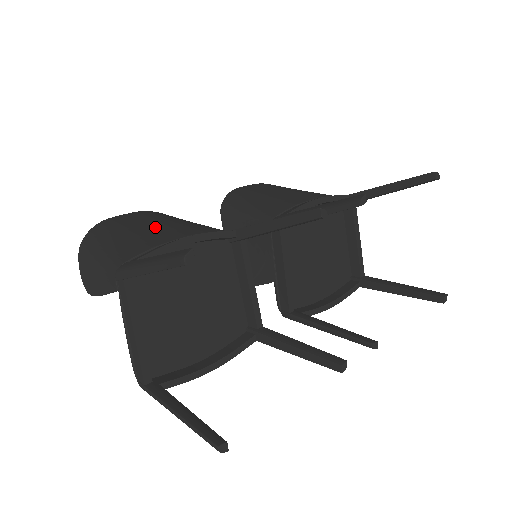
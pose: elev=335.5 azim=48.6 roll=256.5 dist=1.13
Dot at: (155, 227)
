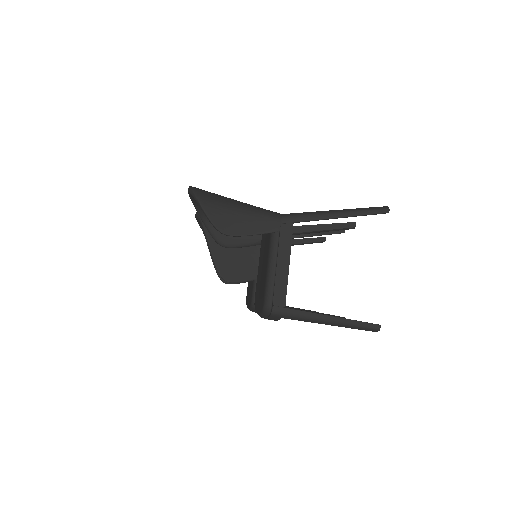
Dot at: occluded
